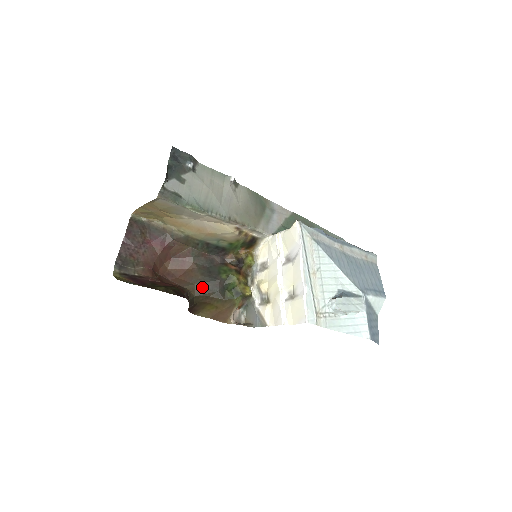
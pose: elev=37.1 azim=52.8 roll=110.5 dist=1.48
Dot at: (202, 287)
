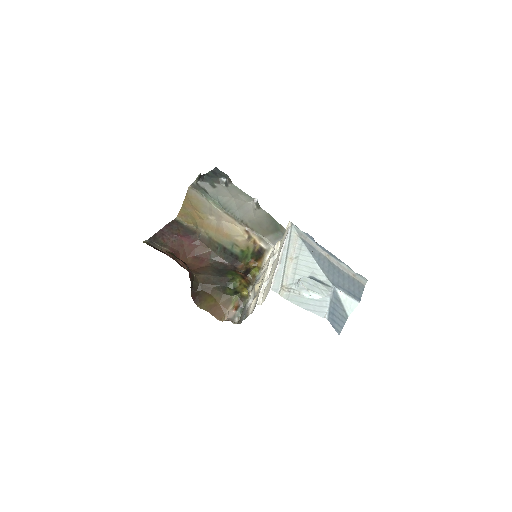
Dot at: (208, 278)
